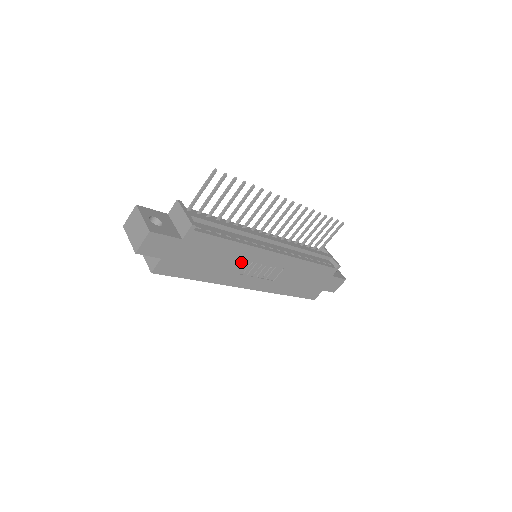
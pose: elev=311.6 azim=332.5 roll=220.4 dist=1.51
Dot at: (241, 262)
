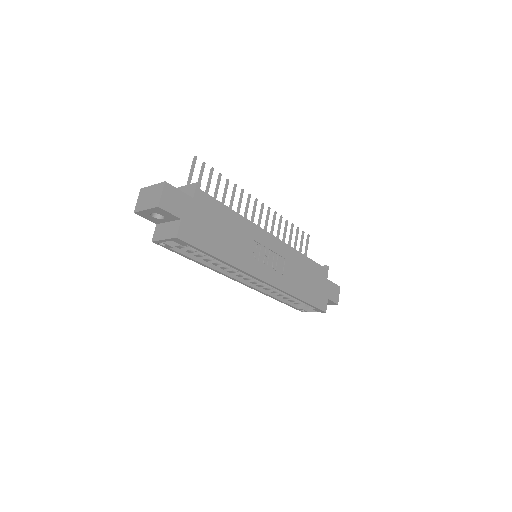
Dot at: (248, 241)
